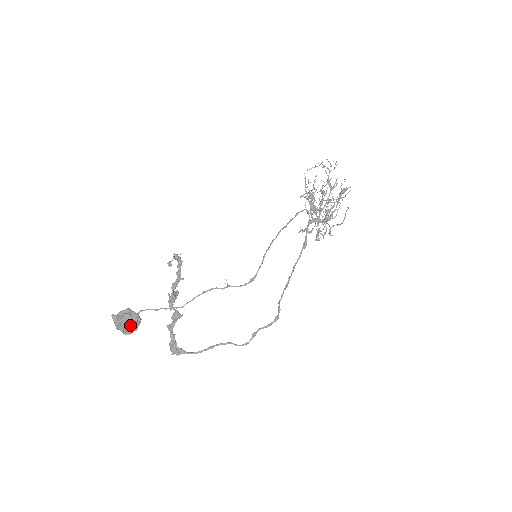
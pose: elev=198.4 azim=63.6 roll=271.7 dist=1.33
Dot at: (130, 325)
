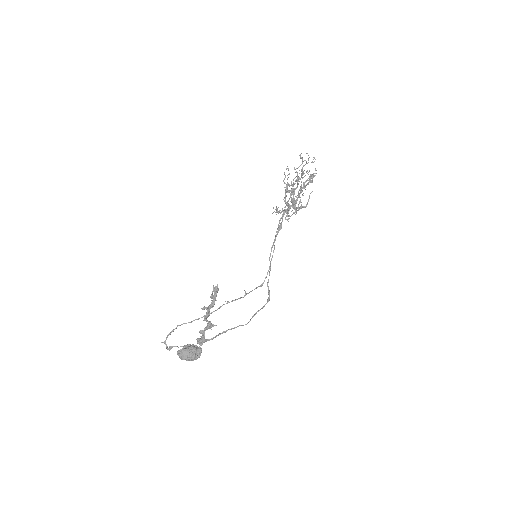
Dot at: occluded
